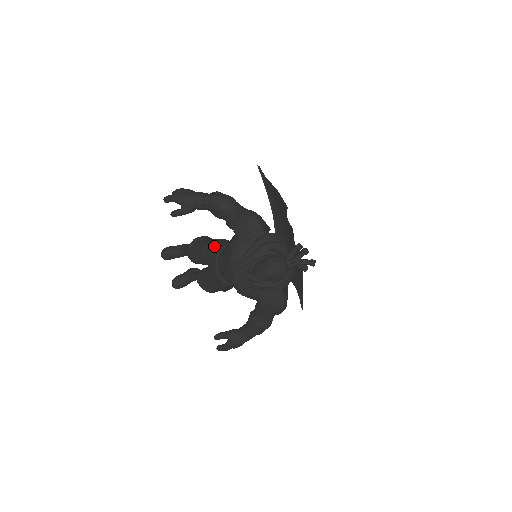
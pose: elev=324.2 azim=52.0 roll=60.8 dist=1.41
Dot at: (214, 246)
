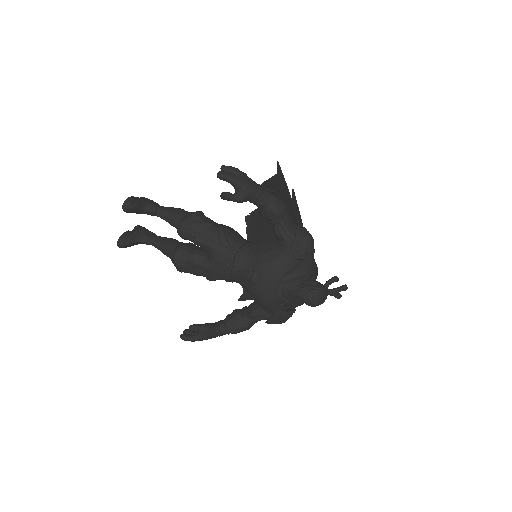
Dot at: (231, 237)
